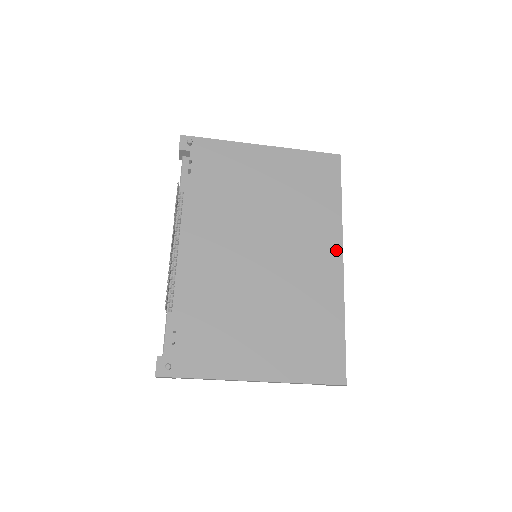
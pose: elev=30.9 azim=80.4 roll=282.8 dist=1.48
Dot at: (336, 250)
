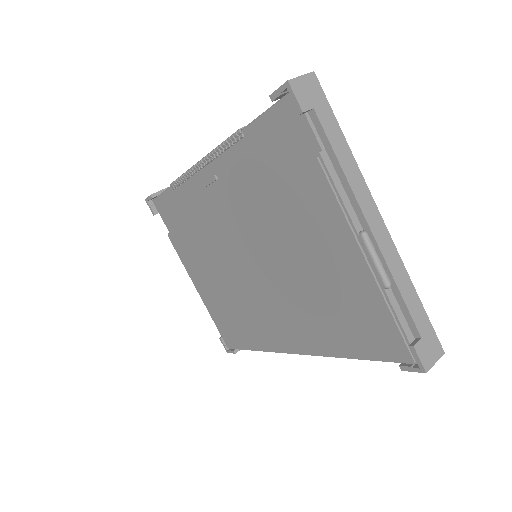
Dot at: occluded
